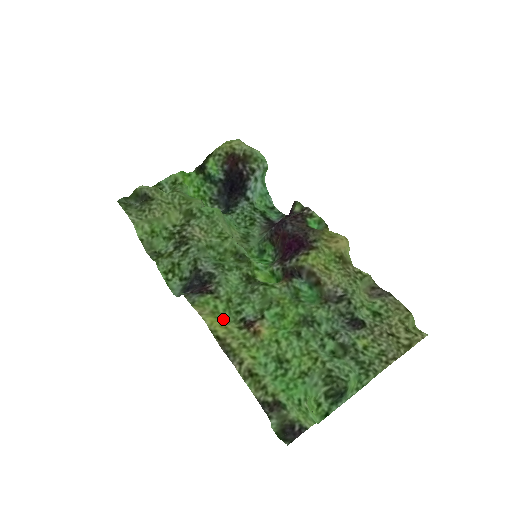
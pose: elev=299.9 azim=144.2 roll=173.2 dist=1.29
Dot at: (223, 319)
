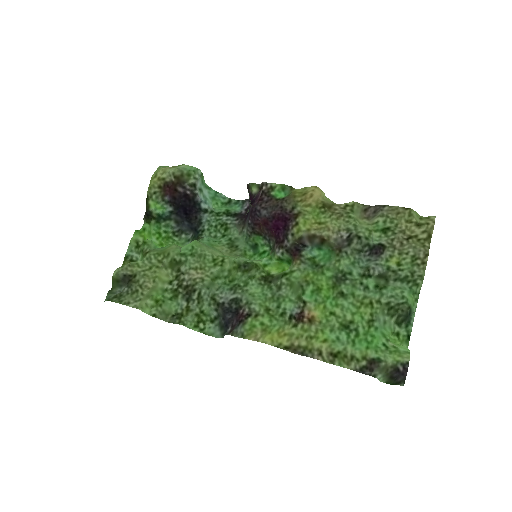
Dot at: (276, 329)
